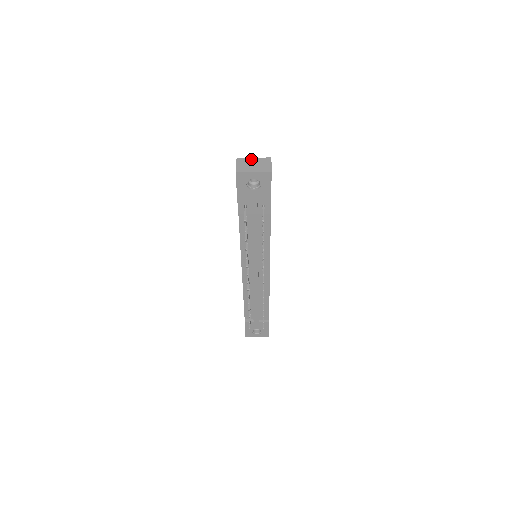
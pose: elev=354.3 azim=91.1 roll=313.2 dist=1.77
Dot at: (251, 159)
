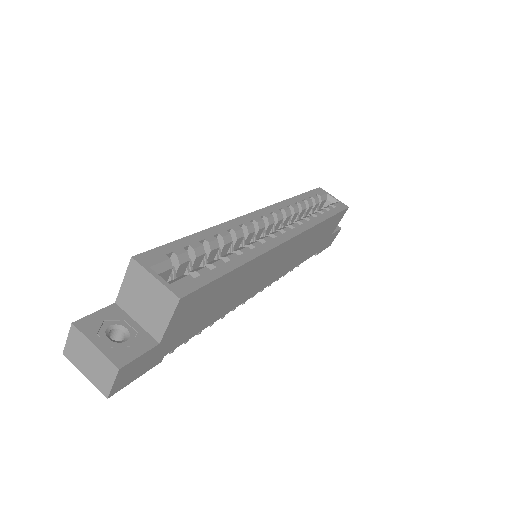
Dot at: (89, 346)
